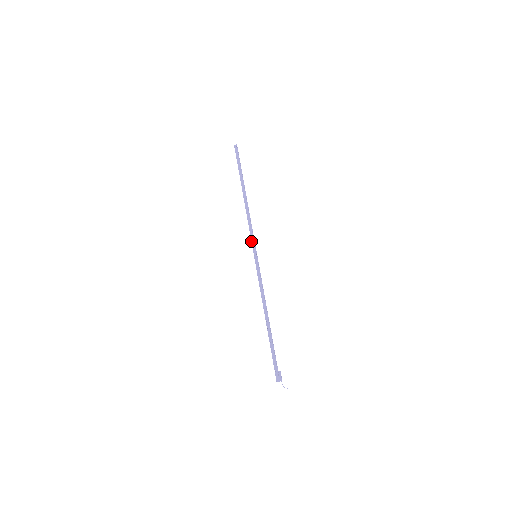
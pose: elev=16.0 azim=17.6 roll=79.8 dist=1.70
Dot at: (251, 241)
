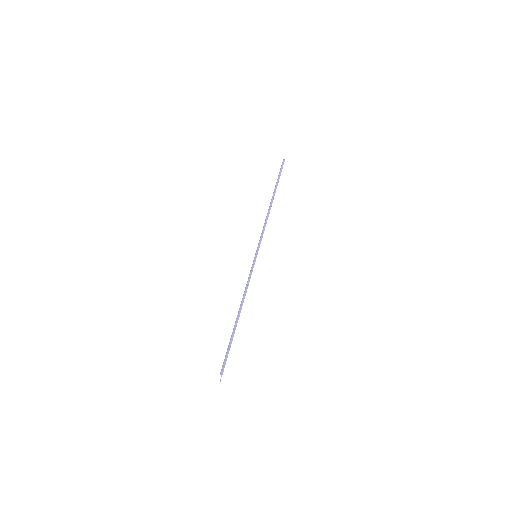
Dot at: (259, 243)
